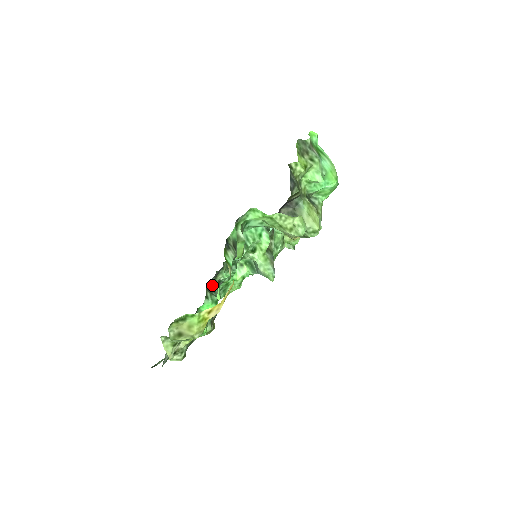
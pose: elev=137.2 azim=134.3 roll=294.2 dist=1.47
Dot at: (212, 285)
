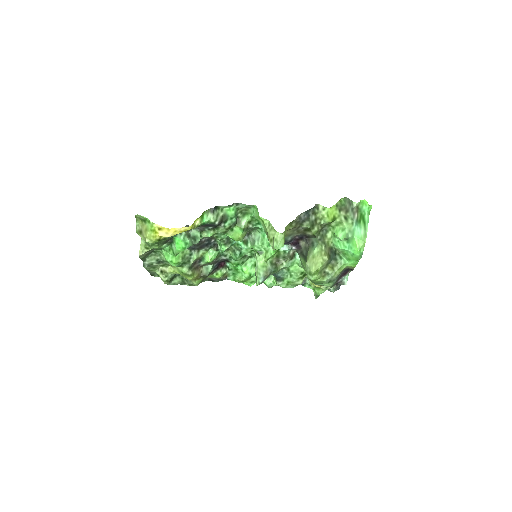
Dot at: (197, 235)
